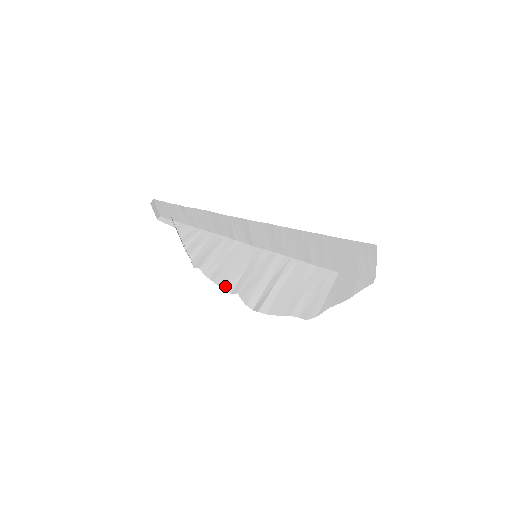
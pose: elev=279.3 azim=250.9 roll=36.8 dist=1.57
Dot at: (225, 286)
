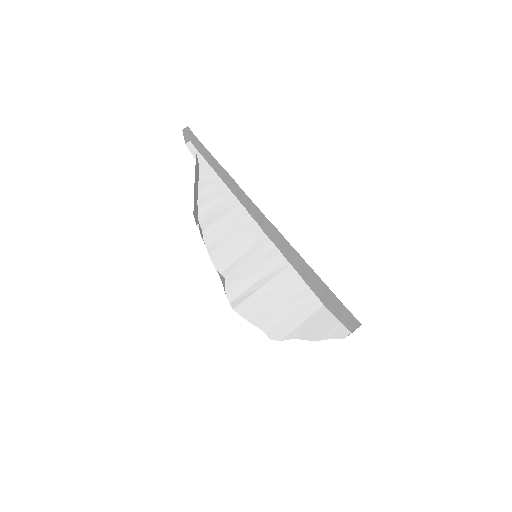
Dot at: (217, 264)
